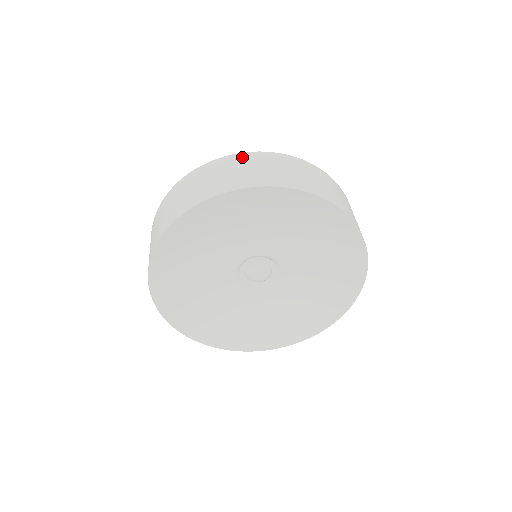
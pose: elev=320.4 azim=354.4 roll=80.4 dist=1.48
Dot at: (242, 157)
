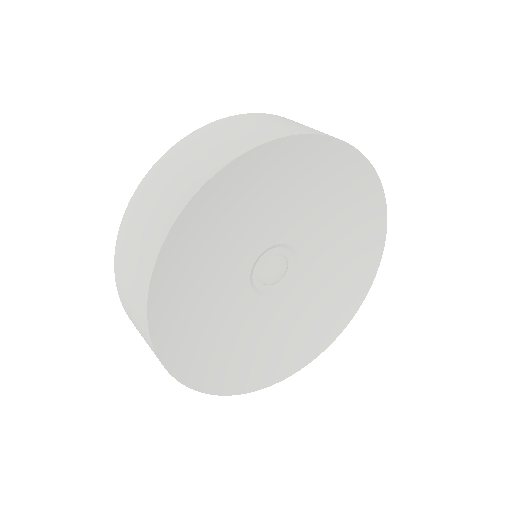
Dot at: (133, 207)
